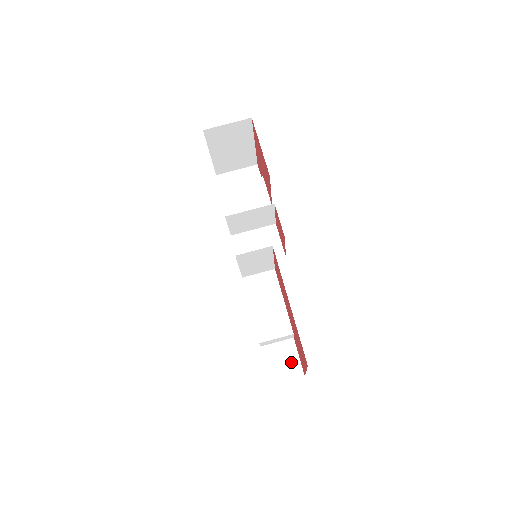
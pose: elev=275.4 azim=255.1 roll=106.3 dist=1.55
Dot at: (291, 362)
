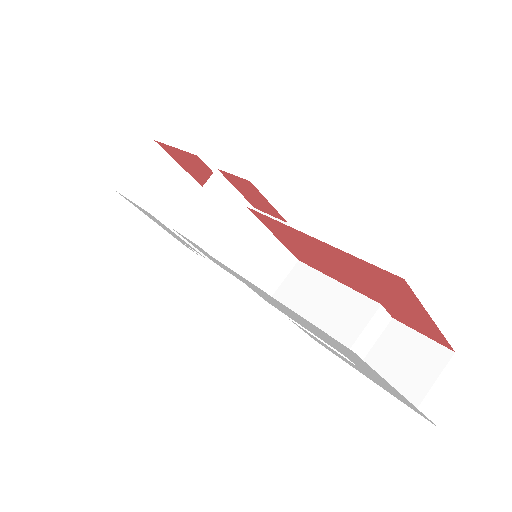
Dot at: (417, 350)
